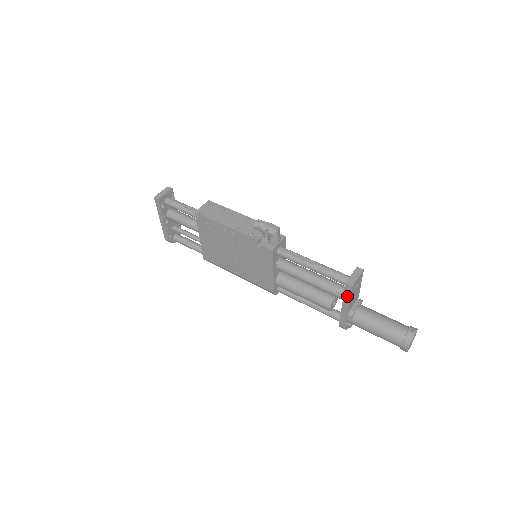
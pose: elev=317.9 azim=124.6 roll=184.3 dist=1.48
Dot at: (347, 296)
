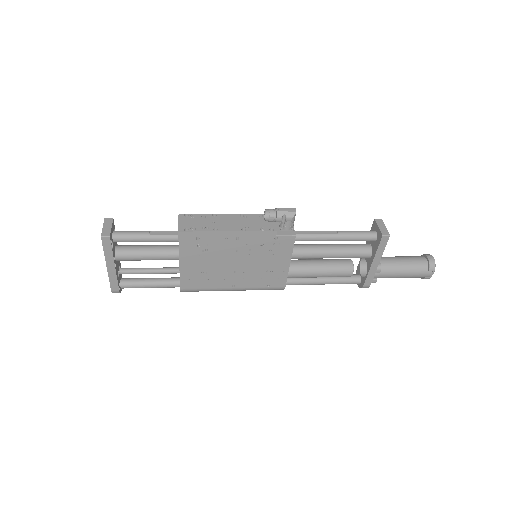
Dot at: (381, 249)
